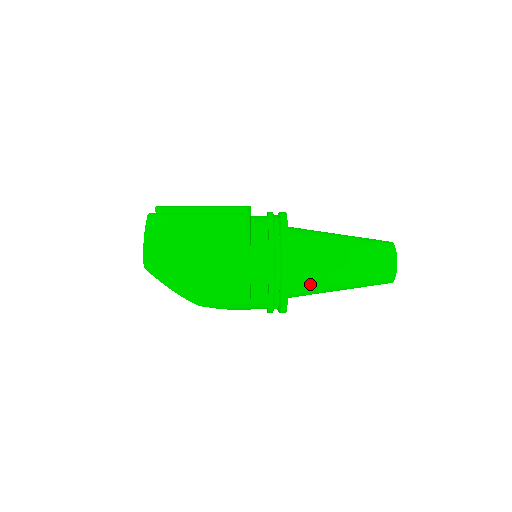
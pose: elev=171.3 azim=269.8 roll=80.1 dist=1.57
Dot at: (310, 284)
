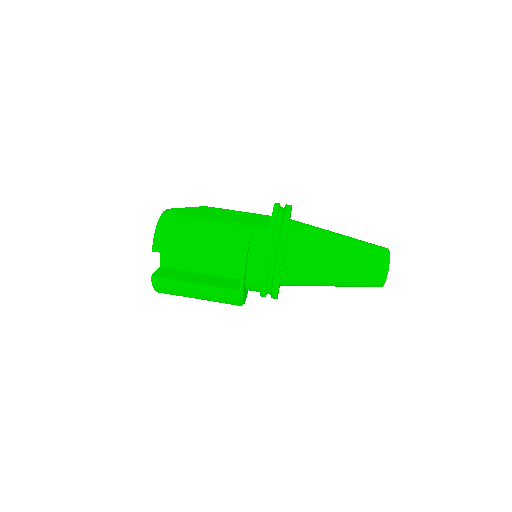
Dot at: occluded
